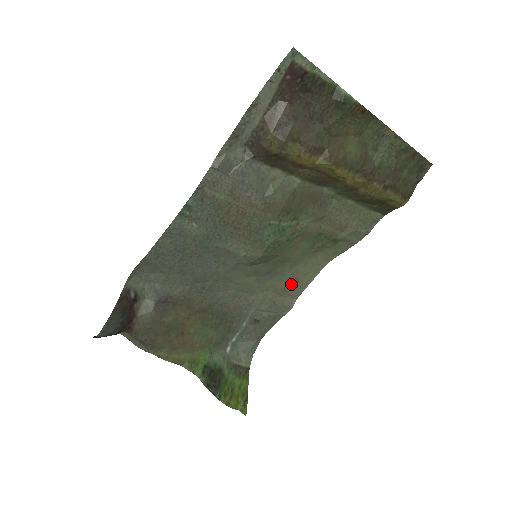
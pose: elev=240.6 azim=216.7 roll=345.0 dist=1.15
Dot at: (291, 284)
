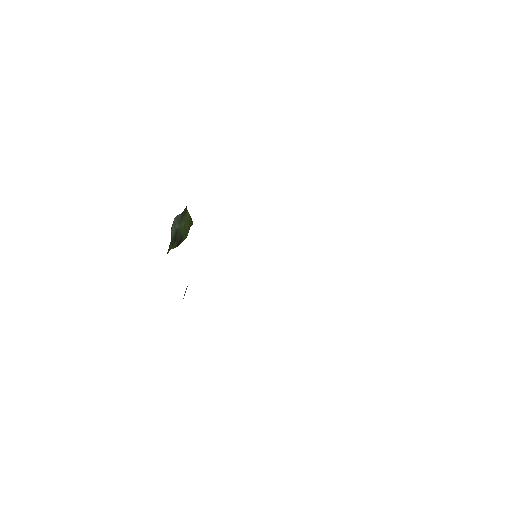
Dot at: occluded
